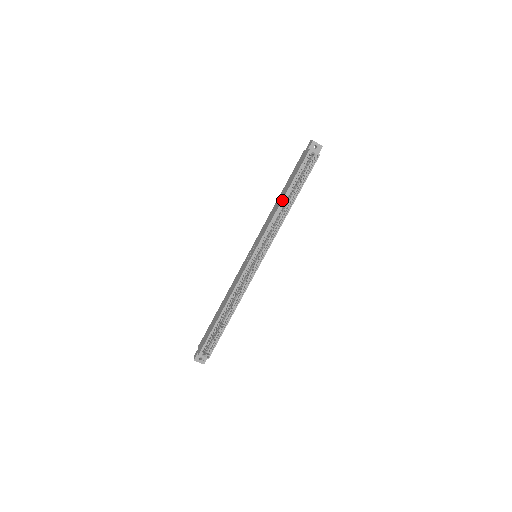
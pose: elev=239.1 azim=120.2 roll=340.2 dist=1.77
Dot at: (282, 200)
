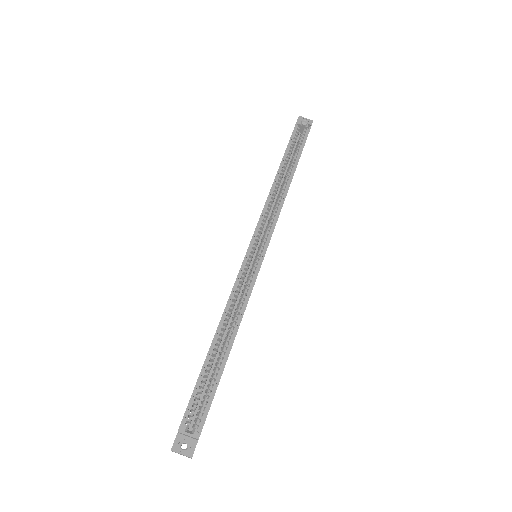
Dot at: (277, 173)
